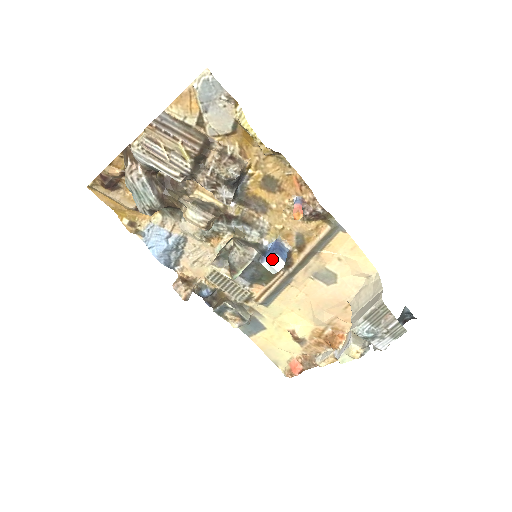
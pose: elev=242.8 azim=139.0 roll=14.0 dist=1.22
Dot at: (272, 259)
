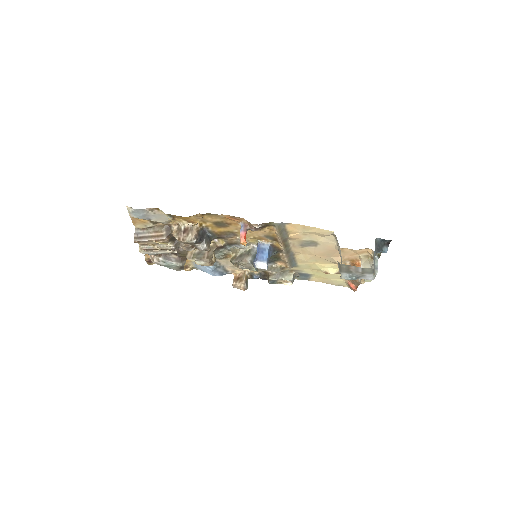
Dot at: (257, 265)
